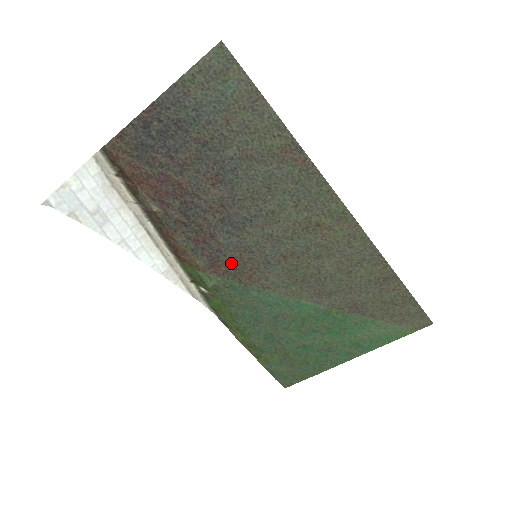
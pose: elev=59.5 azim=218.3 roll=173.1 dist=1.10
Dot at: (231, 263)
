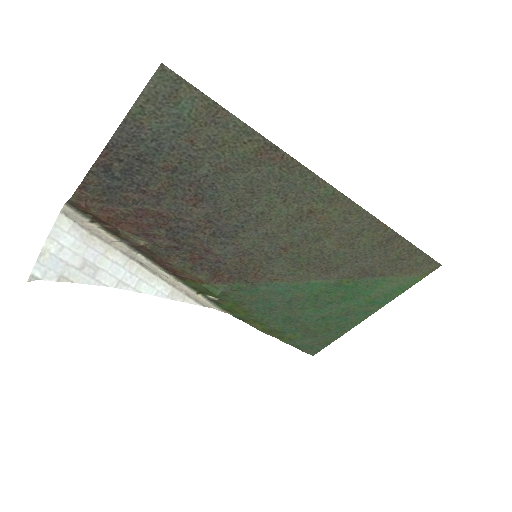
Dot at: (233, 269)
